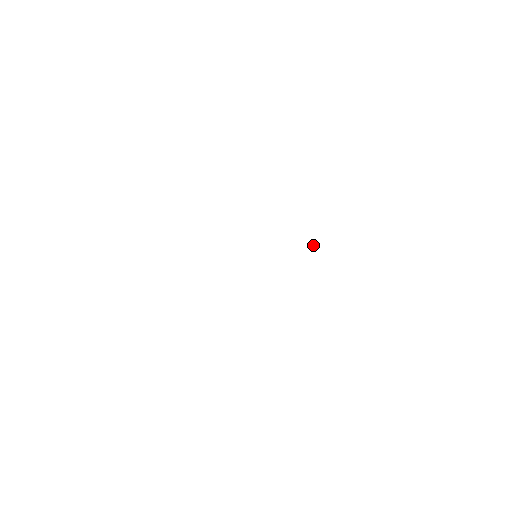
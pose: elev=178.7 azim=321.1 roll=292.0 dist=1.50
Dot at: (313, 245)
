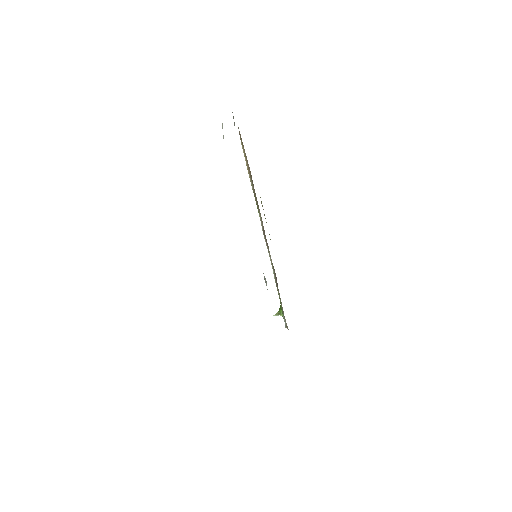
Dot at: (281, 311)
